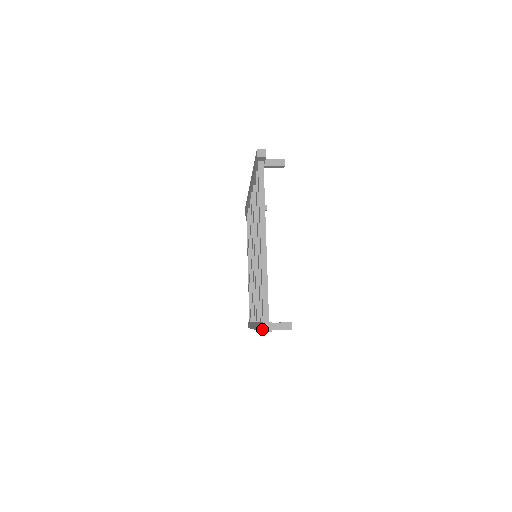
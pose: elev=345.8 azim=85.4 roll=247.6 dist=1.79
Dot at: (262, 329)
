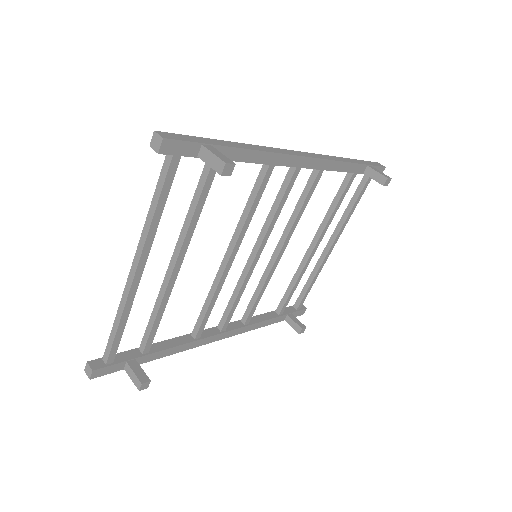
Dot at: (88, 366)
